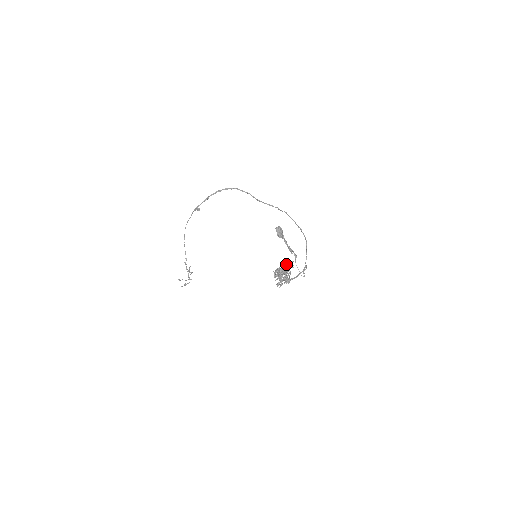
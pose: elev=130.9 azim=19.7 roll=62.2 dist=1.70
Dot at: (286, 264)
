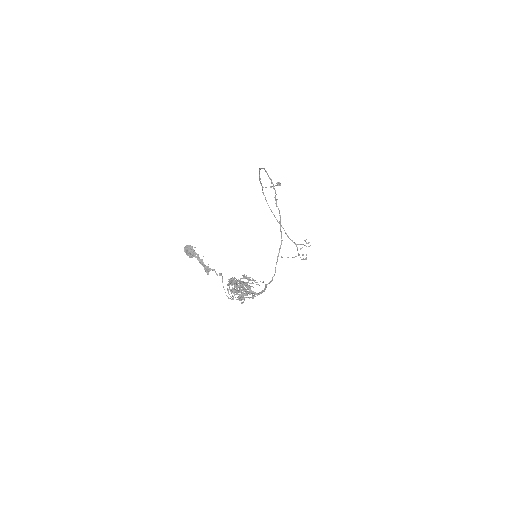
Dot at: occluded
